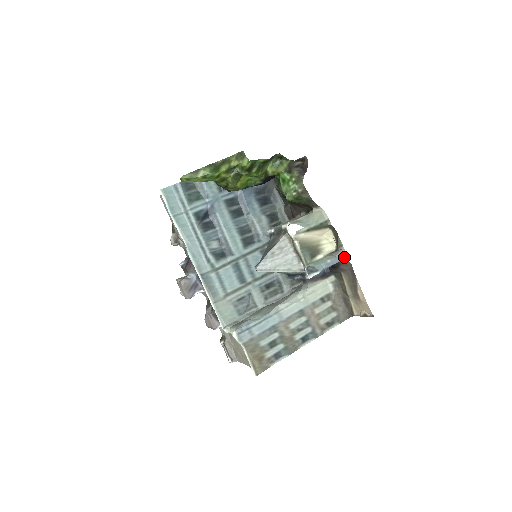
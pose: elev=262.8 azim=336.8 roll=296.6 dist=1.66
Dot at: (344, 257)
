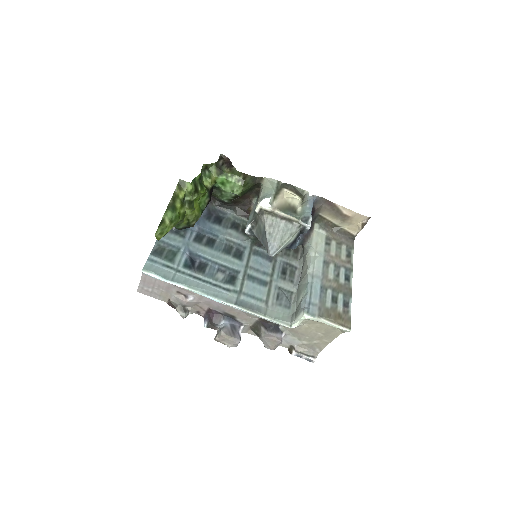
Dot at: (313, 196)
